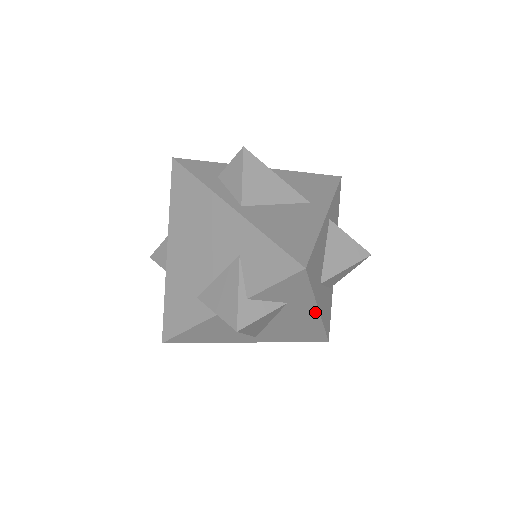
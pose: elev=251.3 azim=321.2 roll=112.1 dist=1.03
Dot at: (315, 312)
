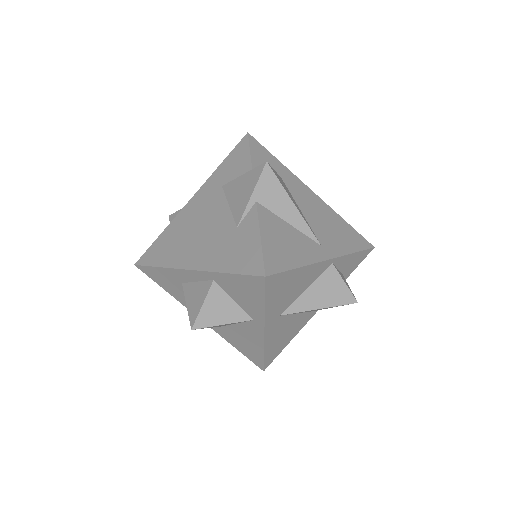
Dot at: (311, 192)
